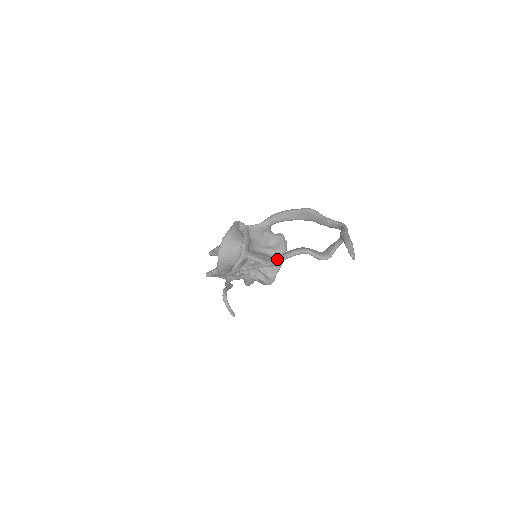
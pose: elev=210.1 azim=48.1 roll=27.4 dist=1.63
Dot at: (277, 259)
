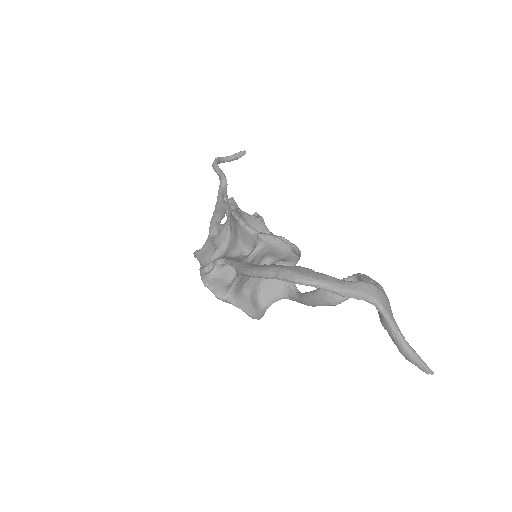
Dot at: occluded
